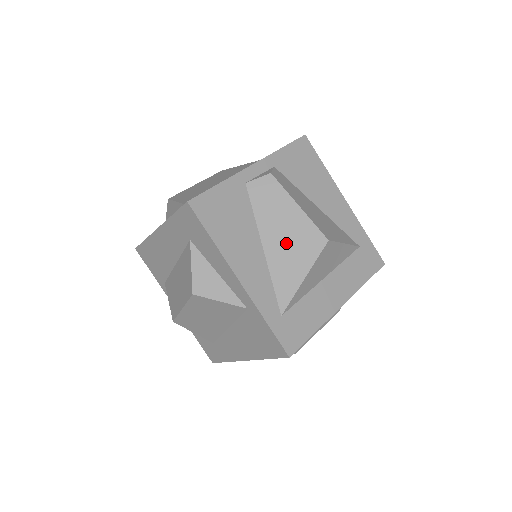
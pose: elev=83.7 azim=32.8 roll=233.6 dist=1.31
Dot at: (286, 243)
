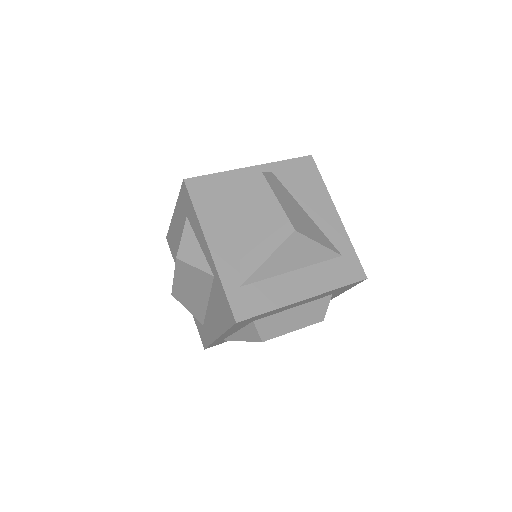
Dot at: (259, 228)
